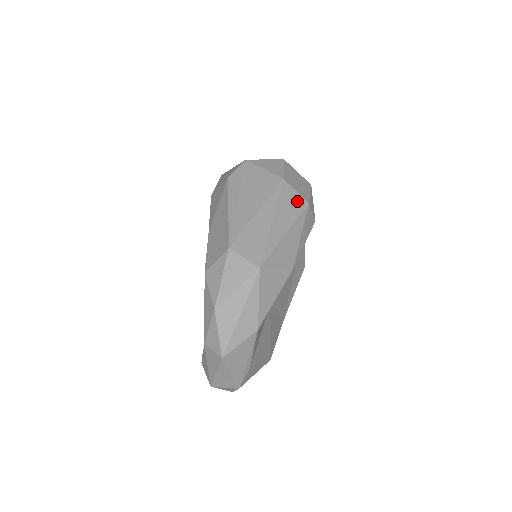
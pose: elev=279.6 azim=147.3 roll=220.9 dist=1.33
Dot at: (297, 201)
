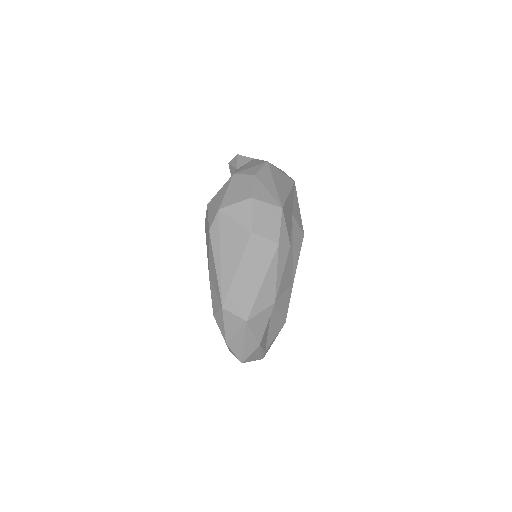
Dot at: (267, 247)
